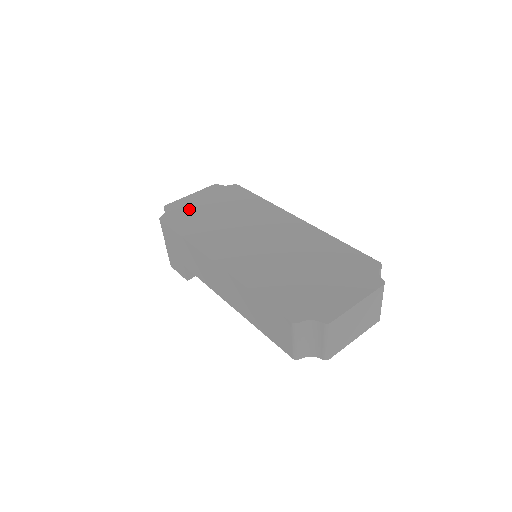
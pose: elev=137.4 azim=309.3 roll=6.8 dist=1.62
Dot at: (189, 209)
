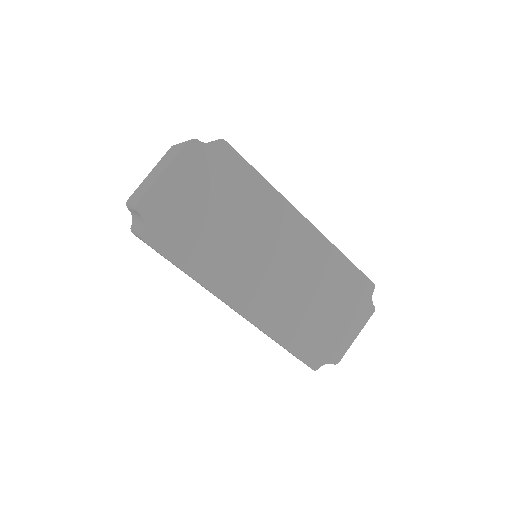
Dot at: (176, 212)
